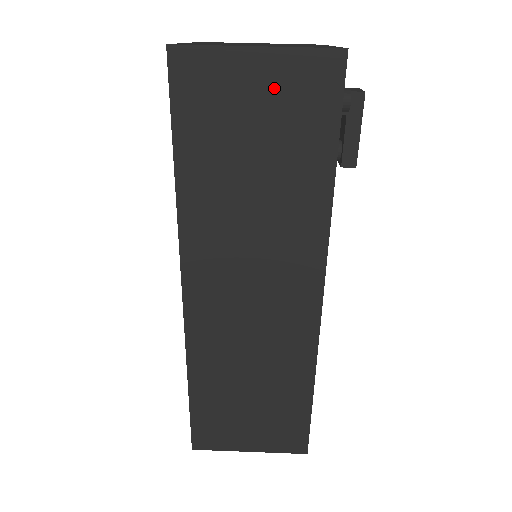
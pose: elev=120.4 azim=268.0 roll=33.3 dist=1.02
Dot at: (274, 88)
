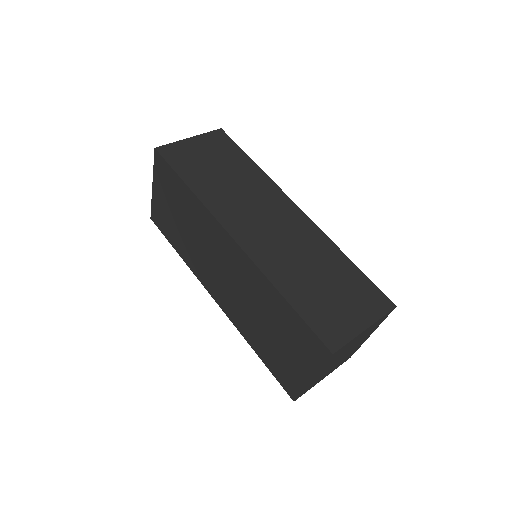
Dot at: (206, 146)
